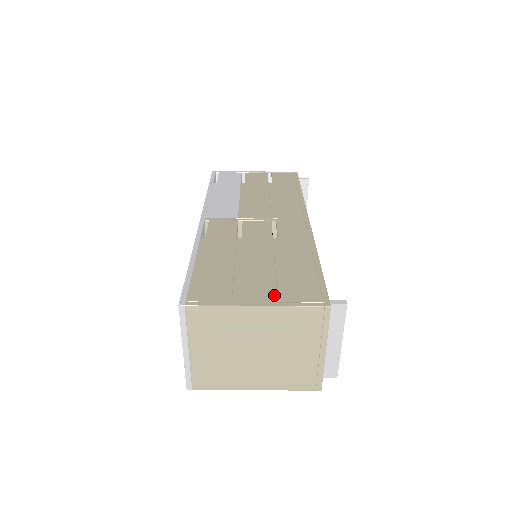
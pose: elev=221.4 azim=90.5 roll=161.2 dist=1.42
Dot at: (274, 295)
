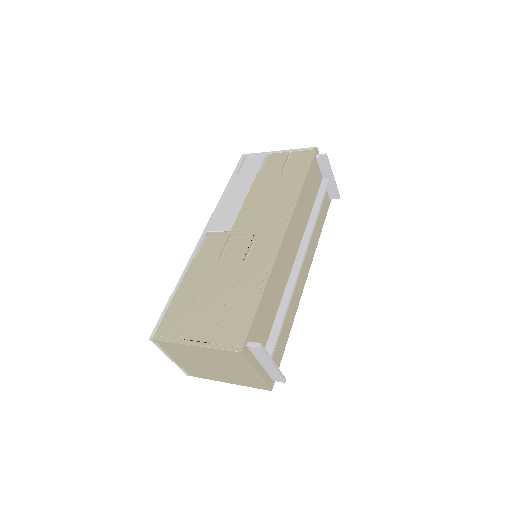
Dot at: (209, 335)
